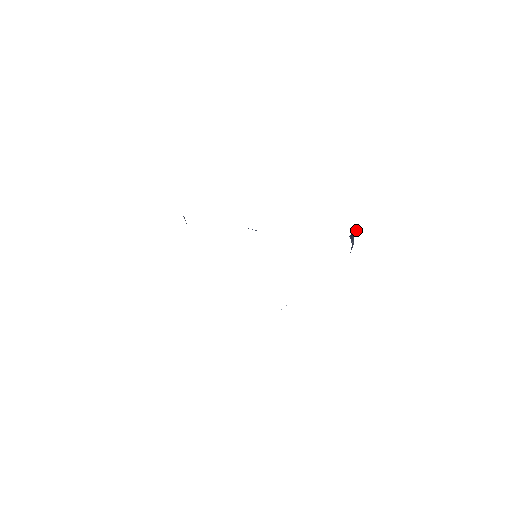
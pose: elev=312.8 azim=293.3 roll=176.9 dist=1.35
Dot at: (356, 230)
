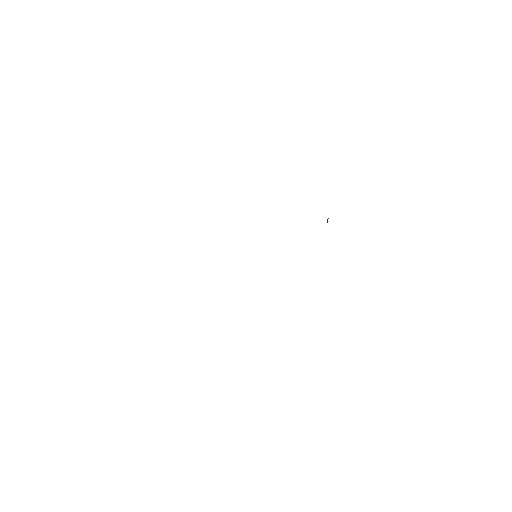
Dot at: occluded
